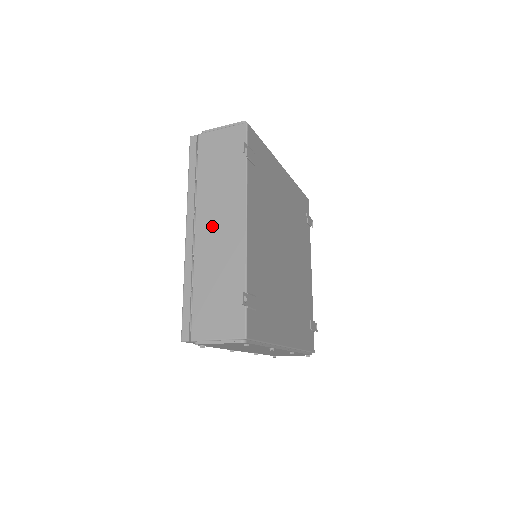
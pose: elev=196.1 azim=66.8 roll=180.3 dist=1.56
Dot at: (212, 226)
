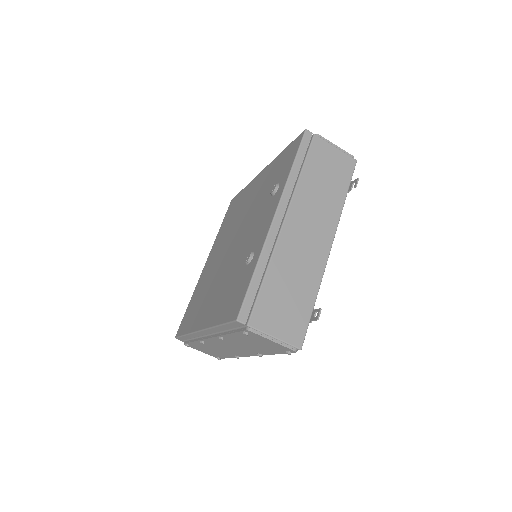
Dot at: (302, 228)
